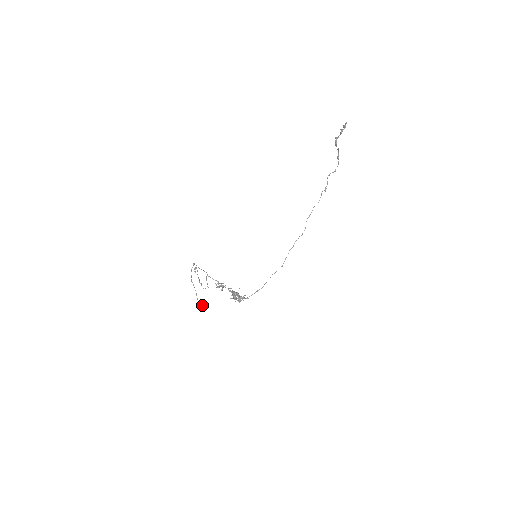
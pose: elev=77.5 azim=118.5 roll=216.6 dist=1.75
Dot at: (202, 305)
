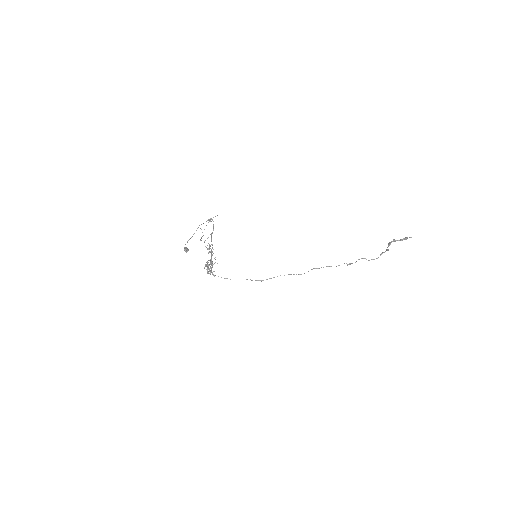
Dot at: (186, 250)
